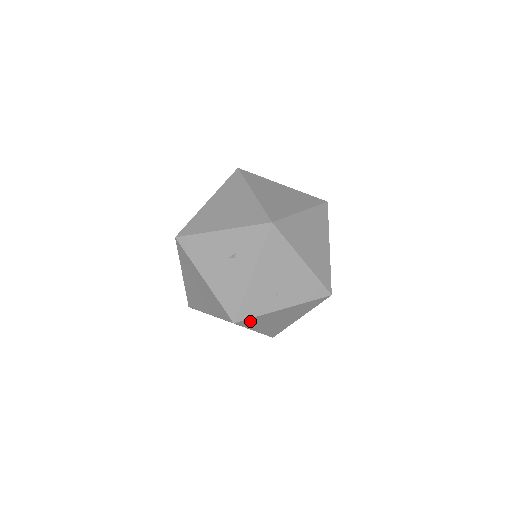
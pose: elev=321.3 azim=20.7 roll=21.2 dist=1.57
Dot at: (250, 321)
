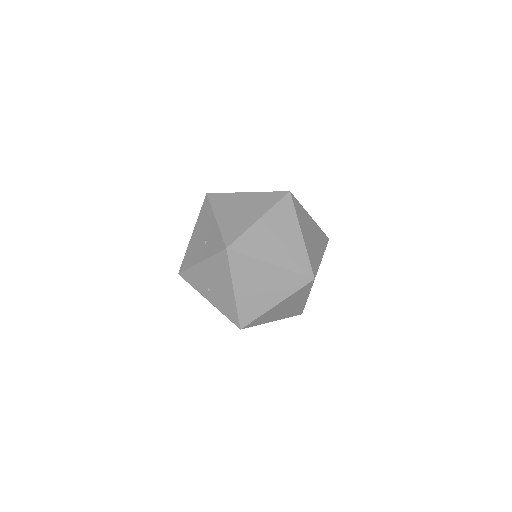
Dot at: occluded
